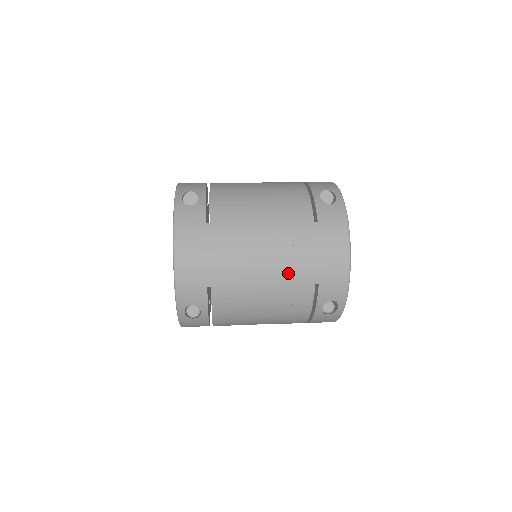
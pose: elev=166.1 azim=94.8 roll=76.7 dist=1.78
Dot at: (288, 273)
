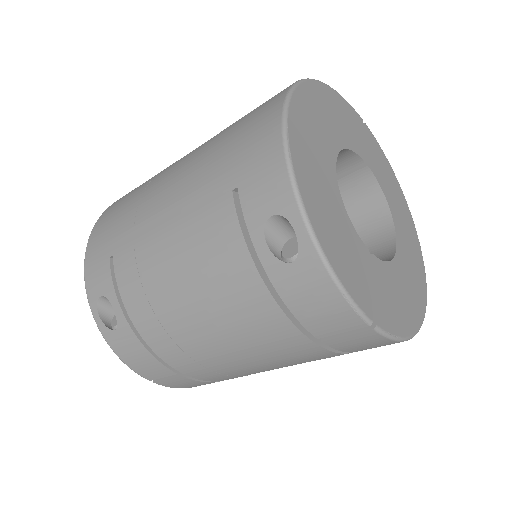
Dot at: (194, 191)
